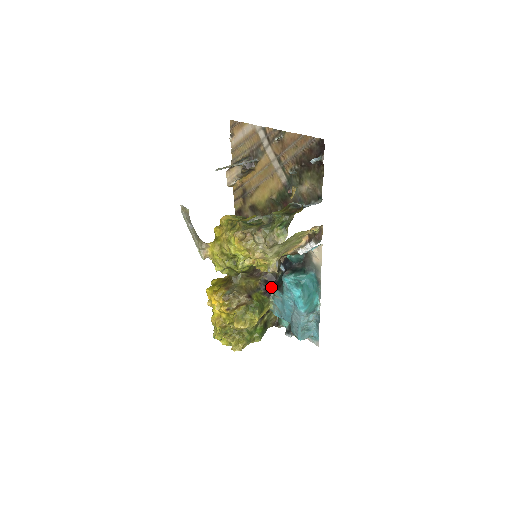
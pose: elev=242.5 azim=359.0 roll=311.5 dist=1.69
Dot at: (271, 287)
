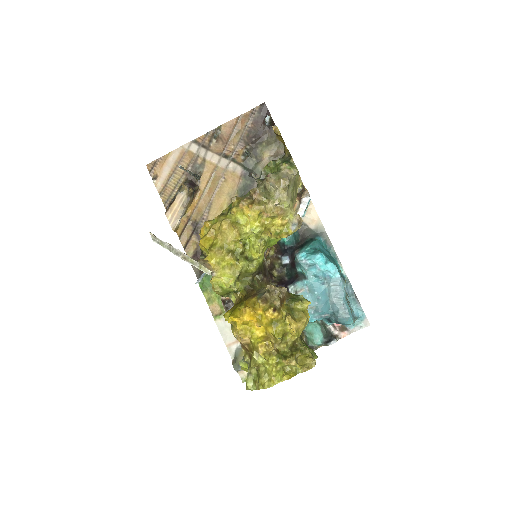
Dot at: (288, 286)
